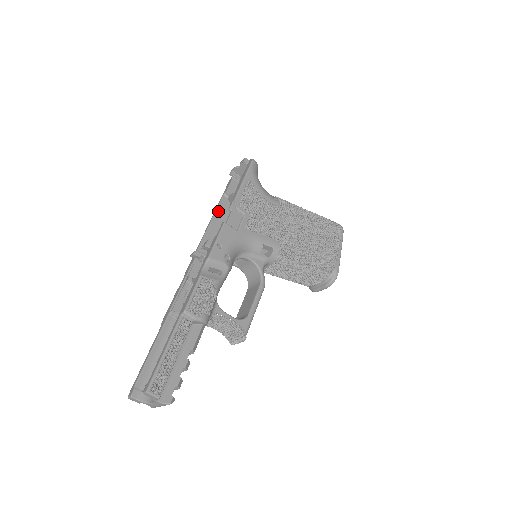
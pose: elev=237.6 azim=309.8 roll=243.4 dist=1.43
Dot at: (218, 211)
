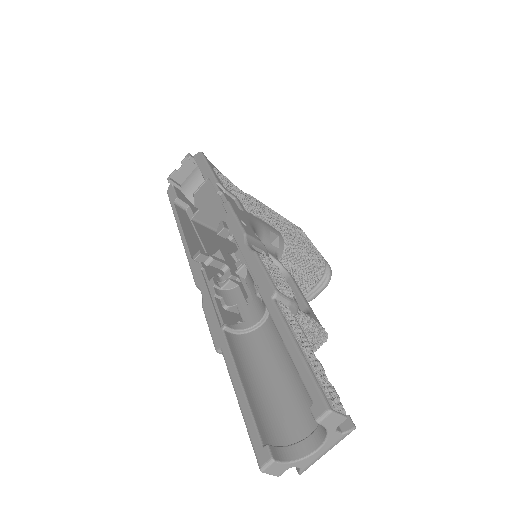
Dot at: (180, 218)
